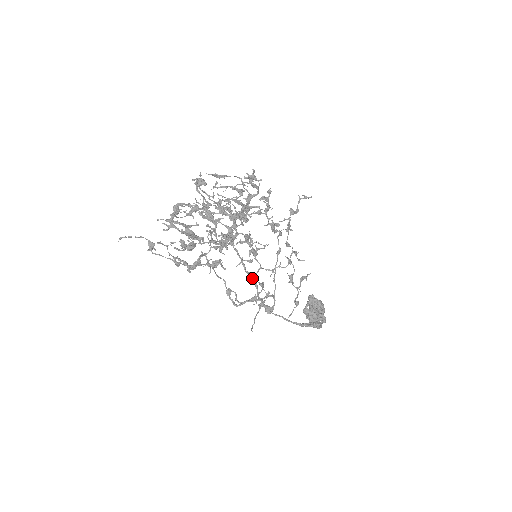
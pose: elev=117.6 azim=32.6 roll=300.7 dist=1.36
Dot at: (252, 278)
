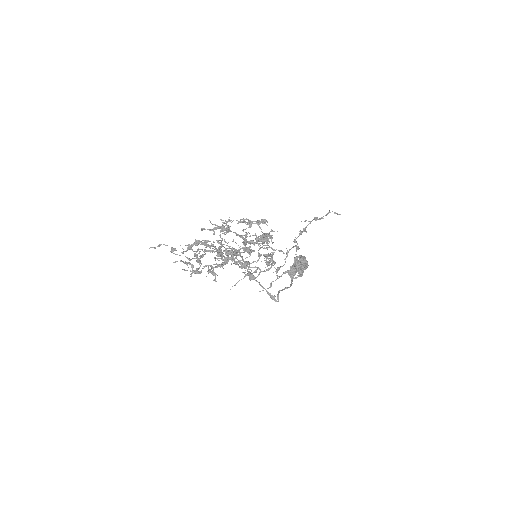
Dot at: (248, 262)
